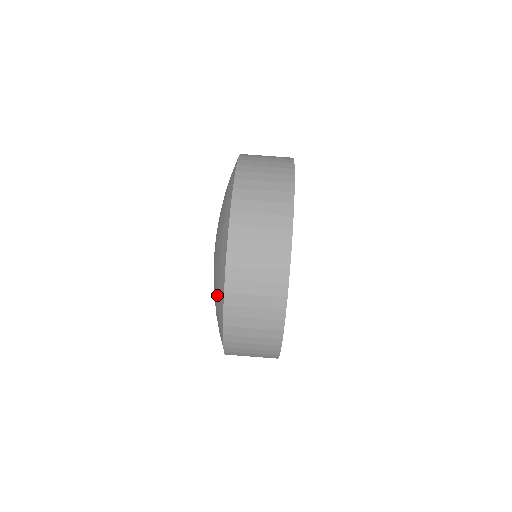
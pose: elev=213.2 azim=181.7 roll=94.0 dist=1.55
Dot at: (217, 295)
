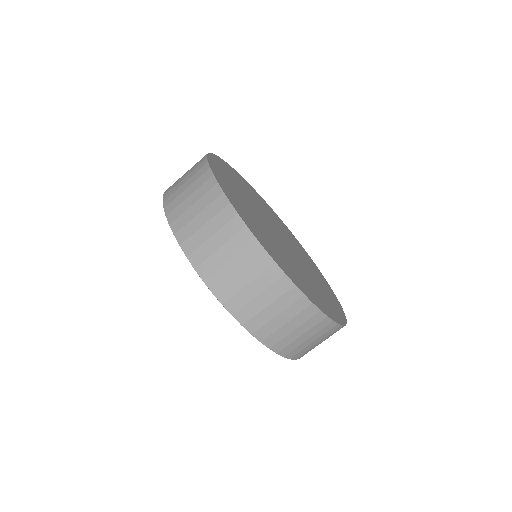
Dot at: occluded
